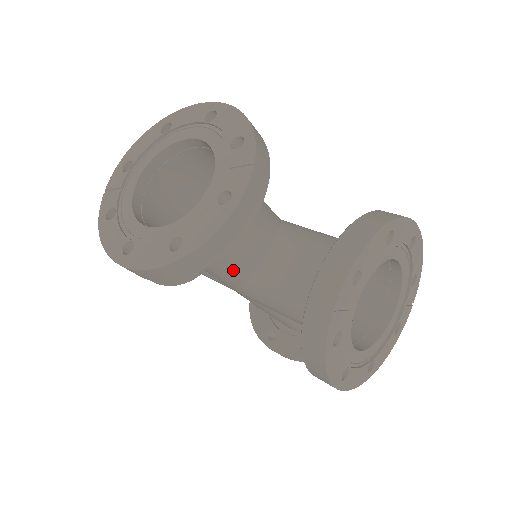
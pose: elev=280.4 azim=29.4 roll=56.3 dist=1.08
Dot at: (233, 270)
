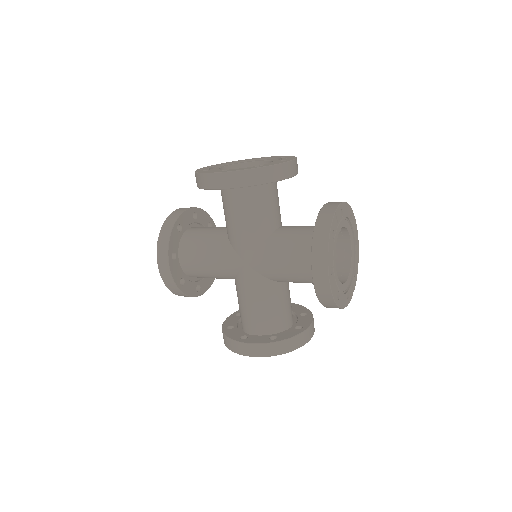
Dot at: (261, 226)
